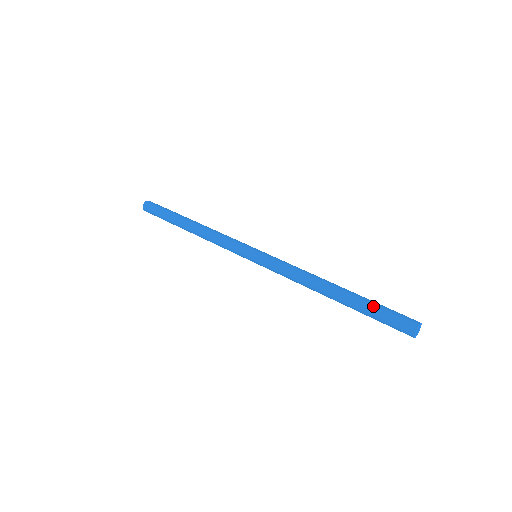
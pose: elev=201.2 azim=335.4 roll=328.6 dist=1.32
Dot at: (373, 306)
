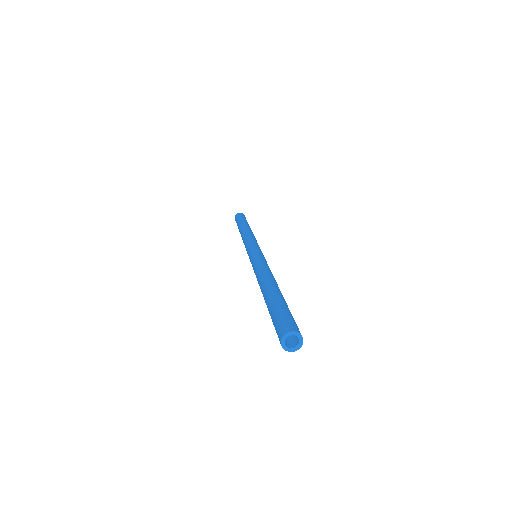
Dot at: (272, 308)
